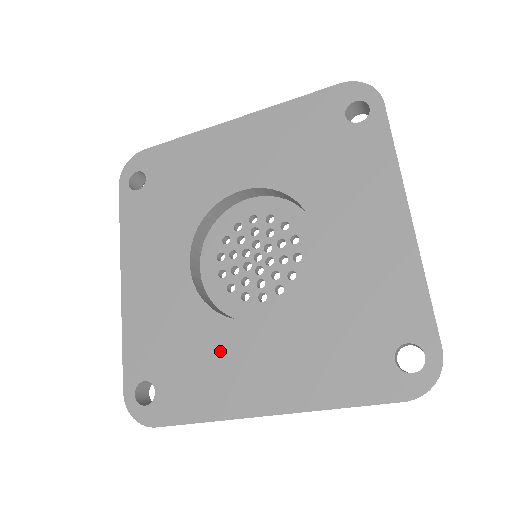
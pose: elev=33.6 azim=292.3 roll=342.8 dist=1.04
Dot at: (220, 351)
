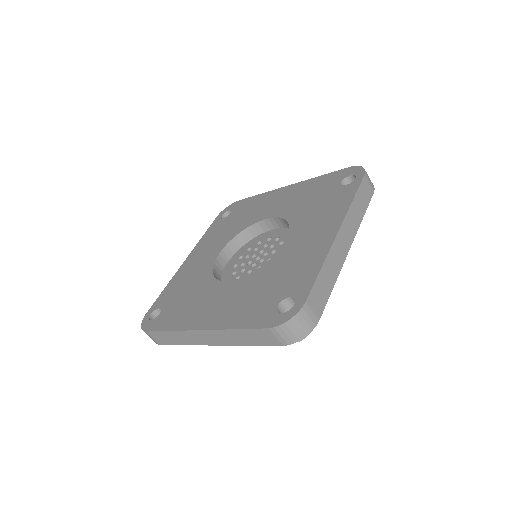
Dot at: (201, 296)
